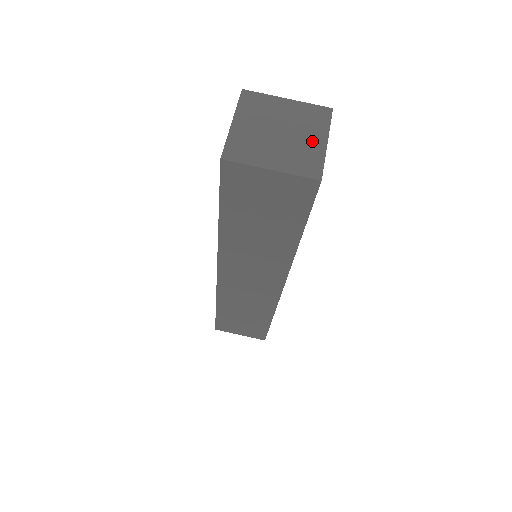
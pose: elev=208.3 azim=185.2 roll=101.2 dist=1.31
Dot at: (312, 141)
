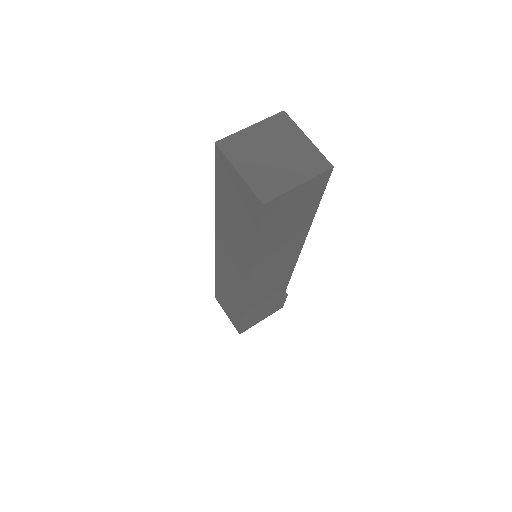
Dot at: (289, 176)
